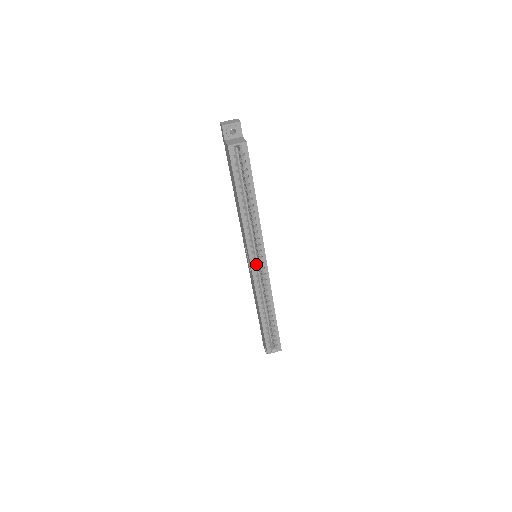
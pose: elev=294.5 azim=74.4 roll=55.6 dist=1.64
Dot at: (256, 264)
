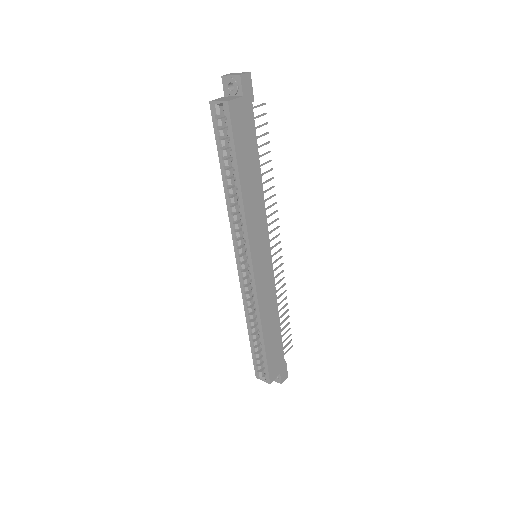
Dot at: (243, 264)
